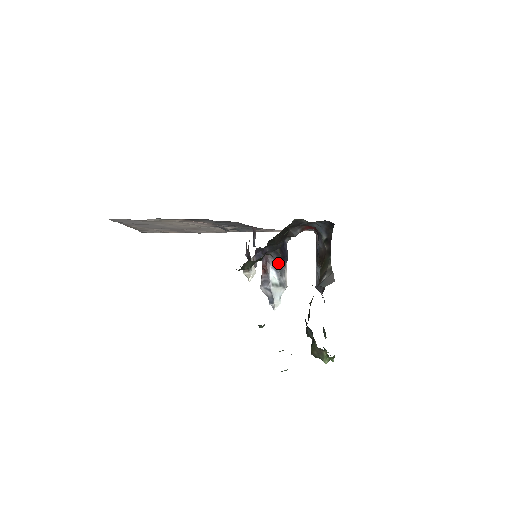
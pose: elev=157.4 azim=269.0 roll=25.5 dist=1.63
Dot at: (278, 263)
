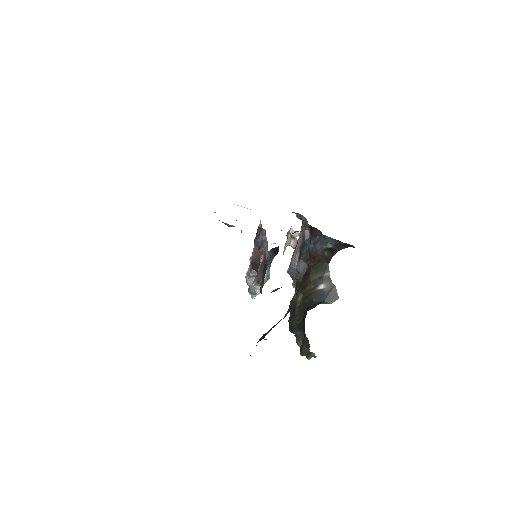
Dot at: (271, 259)
